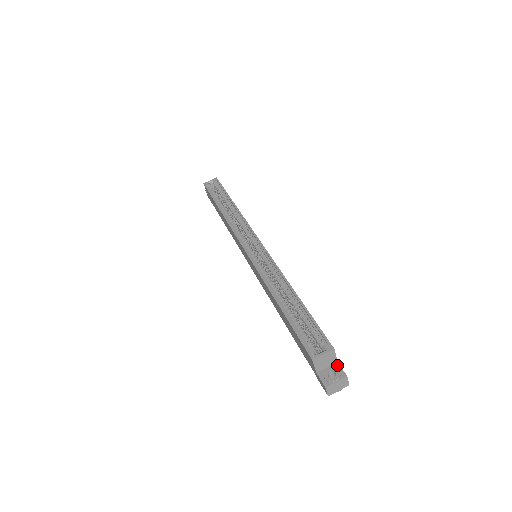
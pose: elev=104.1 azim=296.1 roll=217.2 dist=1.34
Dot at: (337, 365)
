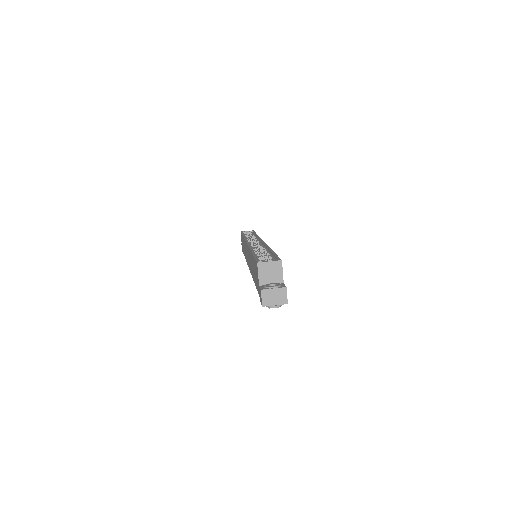
Dot at: (282, 284)
